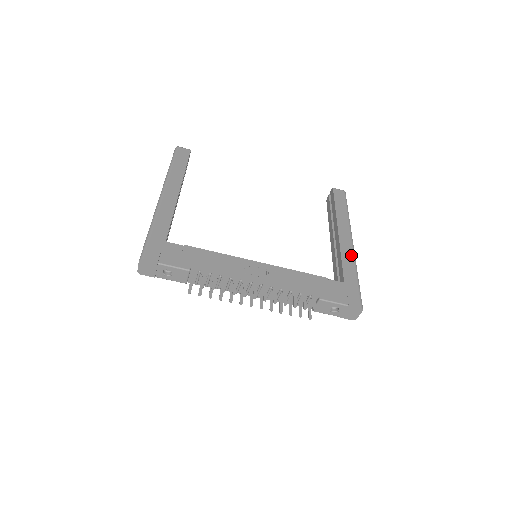
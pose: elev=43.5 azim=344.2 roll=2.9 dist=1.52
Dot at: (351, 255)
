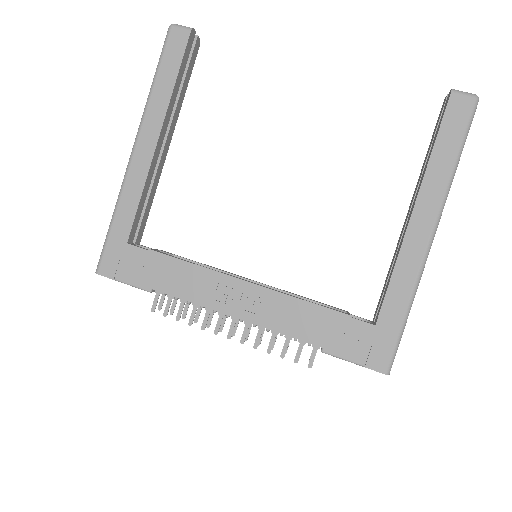
Dot at: (414, 269)
